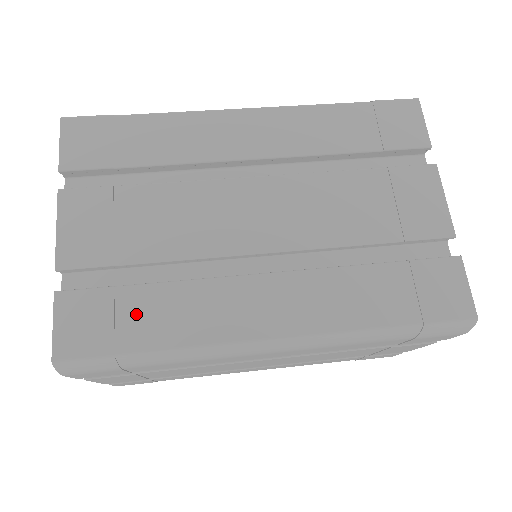
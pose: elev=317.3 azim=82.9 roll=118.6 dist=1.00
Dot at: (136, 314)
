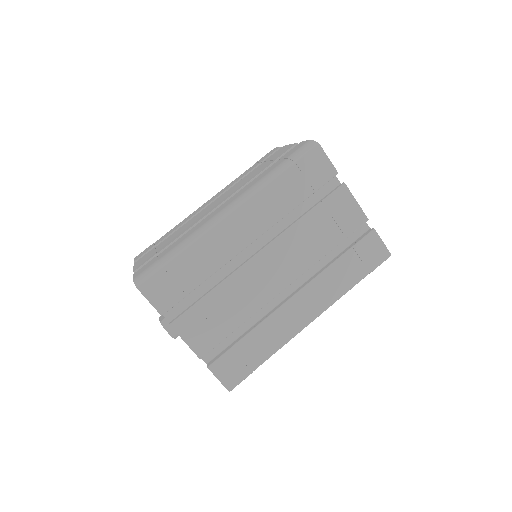
Dot at: (249, 352)
